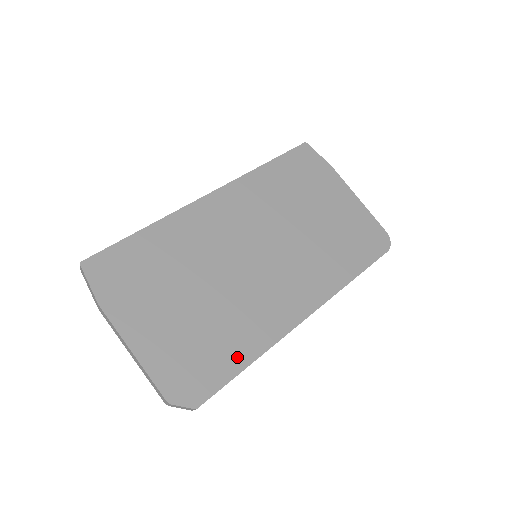
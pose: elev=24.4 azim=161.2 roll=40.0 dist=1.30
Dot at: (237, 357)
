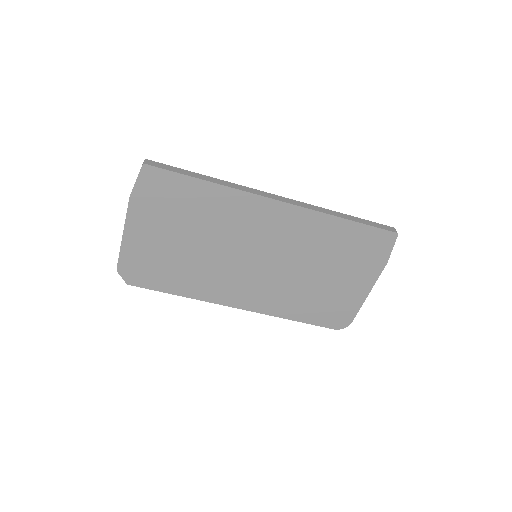
Dot at: (175, 287)
